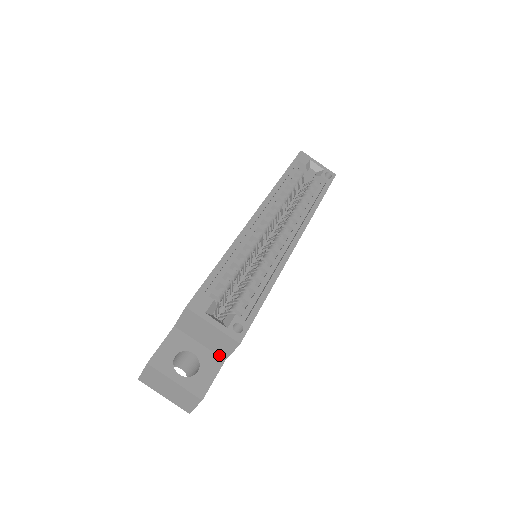
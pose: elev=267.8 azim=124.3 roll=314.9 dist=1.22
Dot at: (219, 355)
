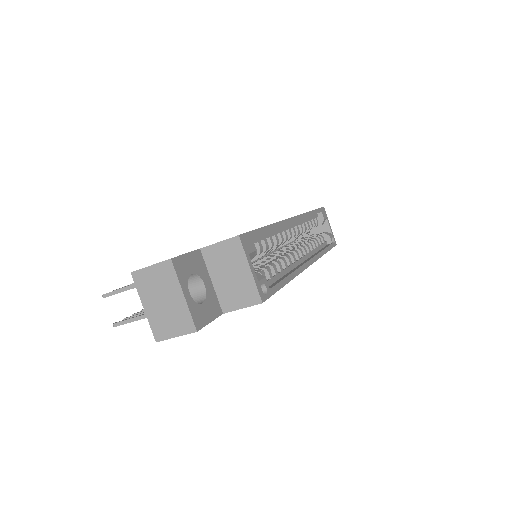
Dot at: (222, 304)
